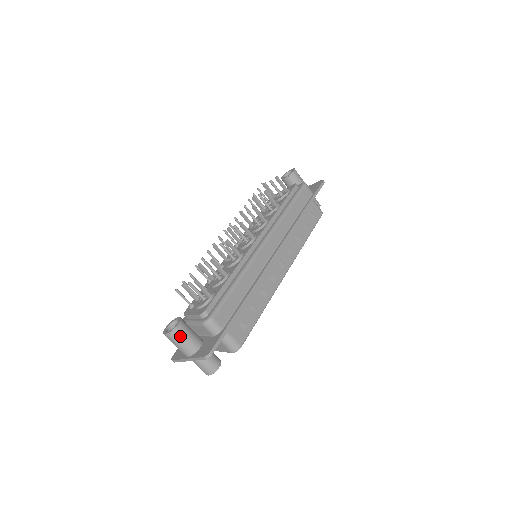
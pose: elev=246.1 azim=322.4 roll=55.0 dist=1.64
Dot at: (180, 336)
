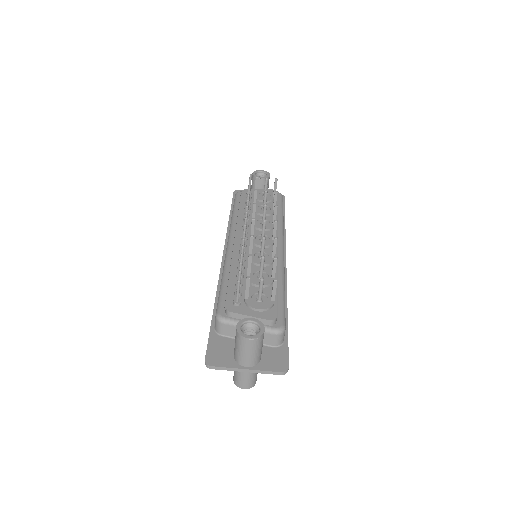
Dot at: (261, 343)
